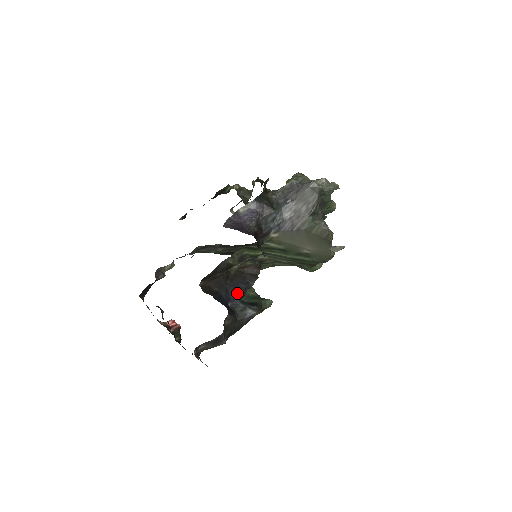
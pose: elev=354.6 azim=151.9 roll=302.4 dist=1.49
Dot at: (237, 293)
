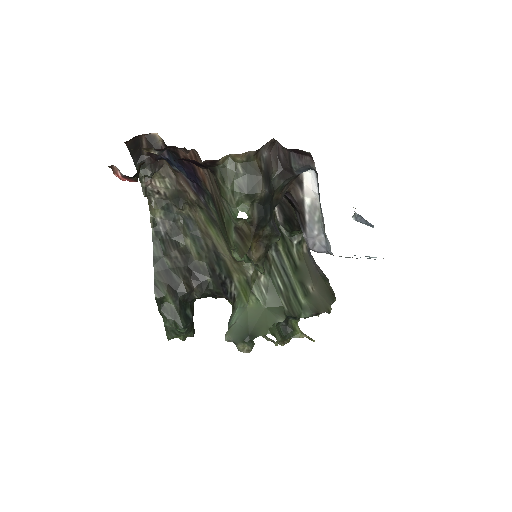
Dot at: occluded
